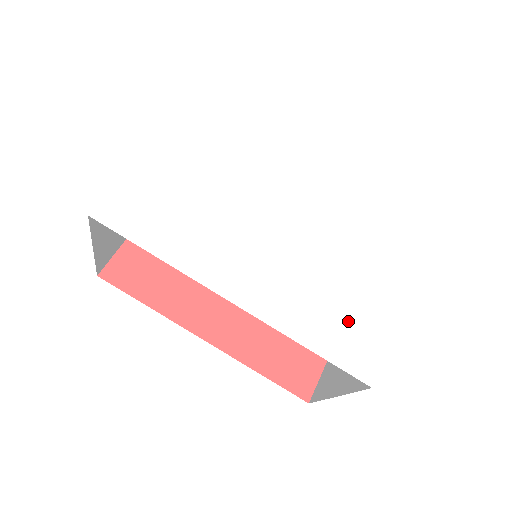
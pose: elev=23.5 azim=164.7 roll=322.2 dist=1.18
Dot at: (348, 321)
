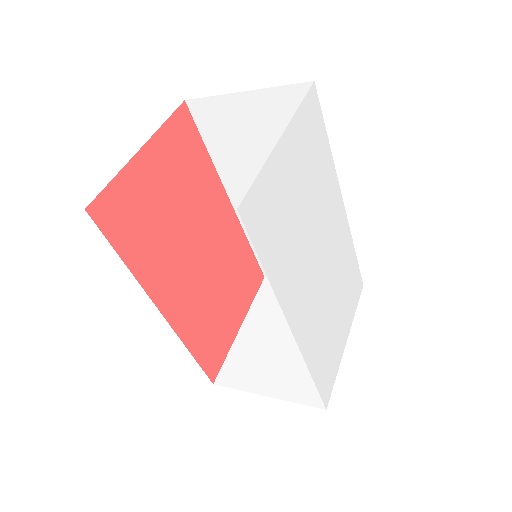
Dot at: (329, 355)
